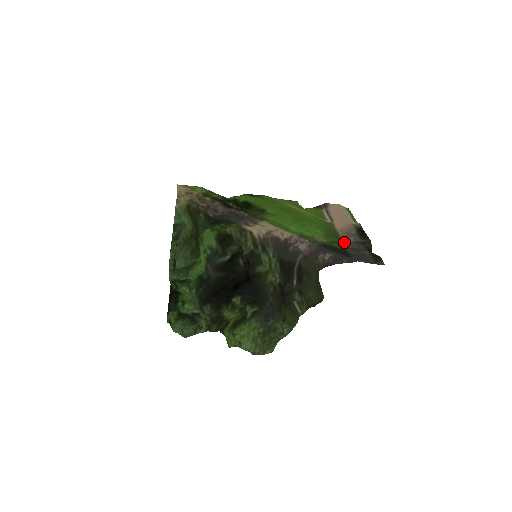
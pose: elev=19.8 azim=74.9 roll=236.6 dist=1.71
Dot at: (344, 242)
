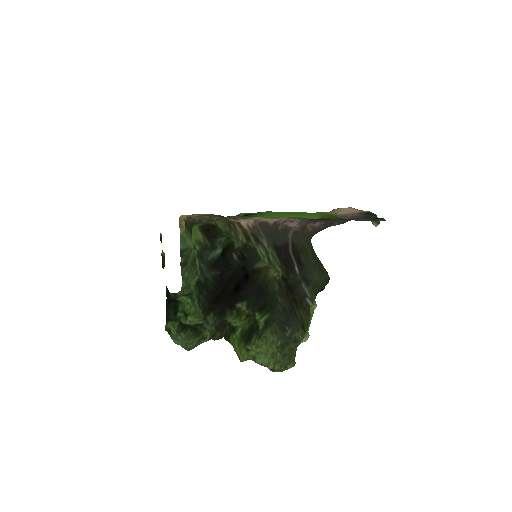
Dot at: (341, 216)
